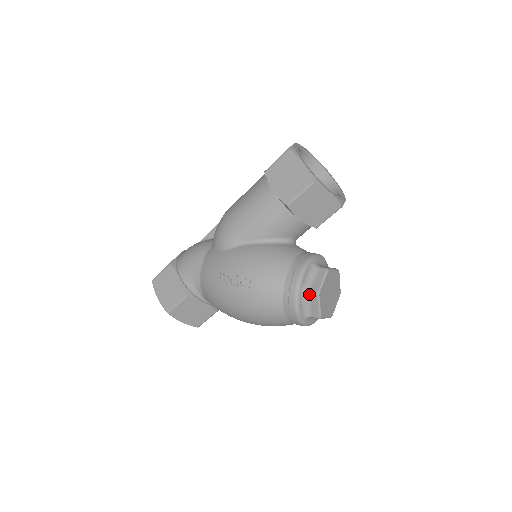
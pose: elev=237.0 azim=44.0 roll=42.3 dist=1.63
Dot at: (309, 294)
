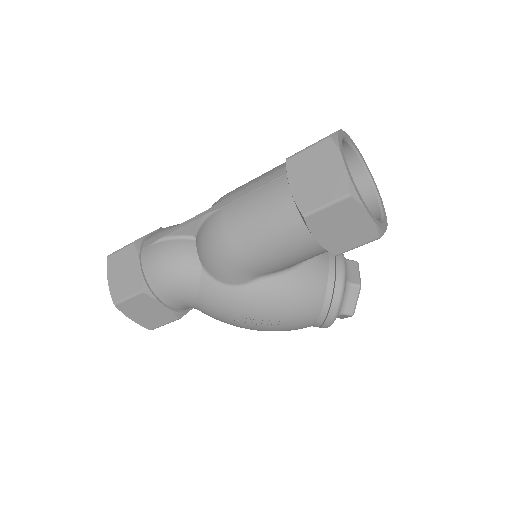
Dot at: (342, 315)
